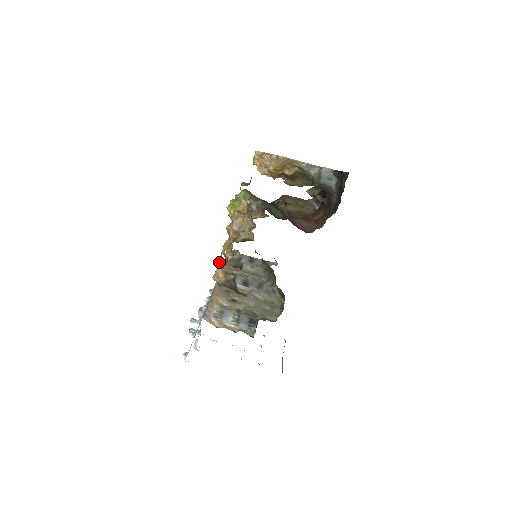
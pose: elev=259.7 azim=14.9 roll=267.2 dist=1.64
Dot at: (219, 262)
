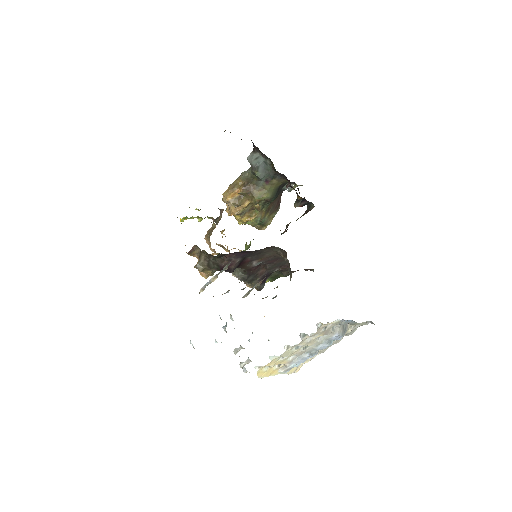
Dot at: occluded
